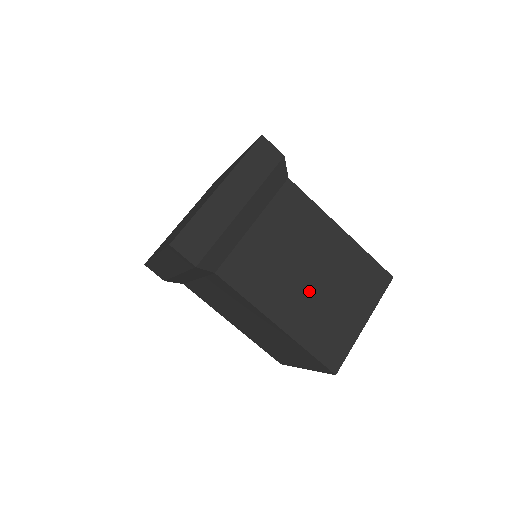
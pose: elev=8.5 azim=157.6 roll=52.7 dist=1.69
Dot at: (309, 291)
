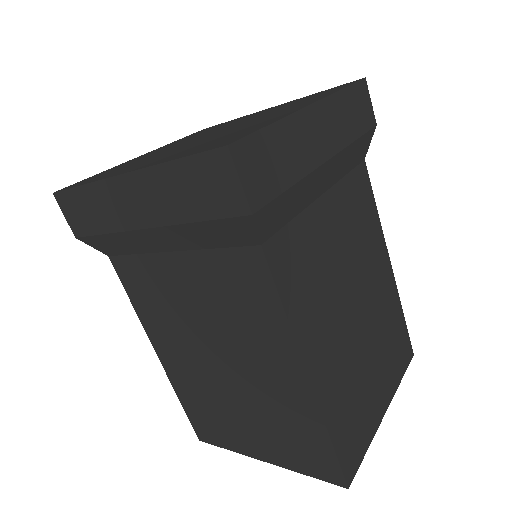
Dot at: (210, 372)
